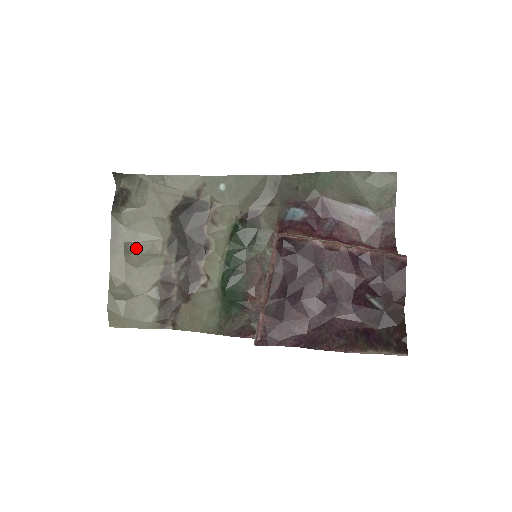
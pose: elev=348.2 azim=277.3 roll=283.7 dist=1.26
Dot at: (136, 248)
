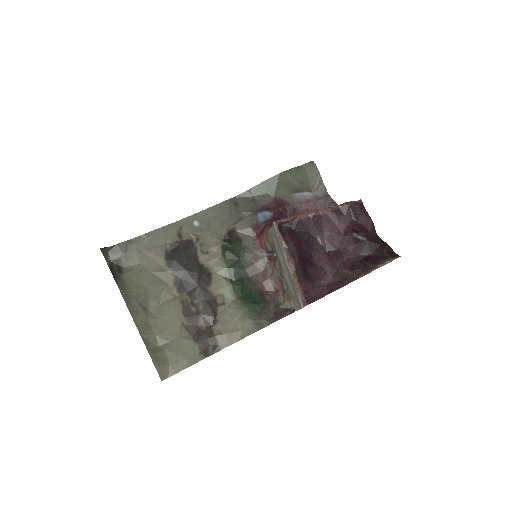
Dot at: (150, 303)
